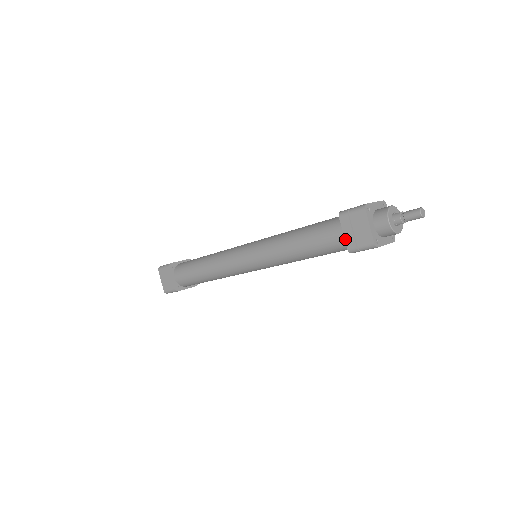
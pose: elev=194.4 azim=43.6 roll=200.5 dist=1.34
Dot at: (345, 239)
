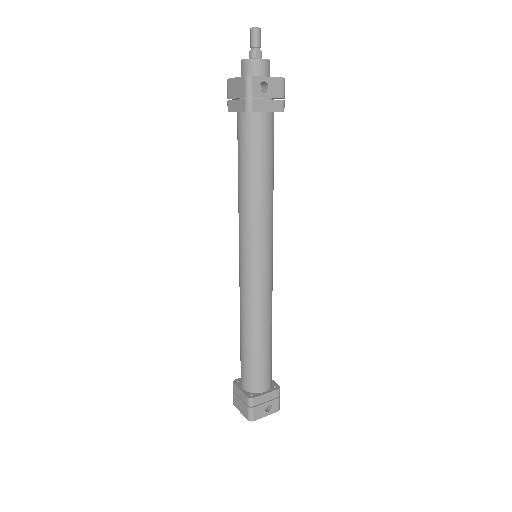
Dot at: (239, 111)
